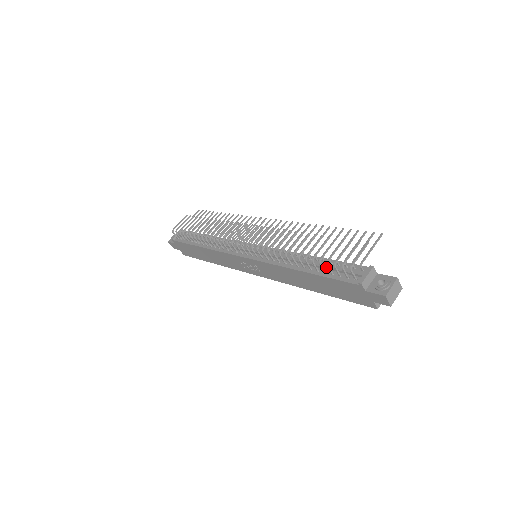
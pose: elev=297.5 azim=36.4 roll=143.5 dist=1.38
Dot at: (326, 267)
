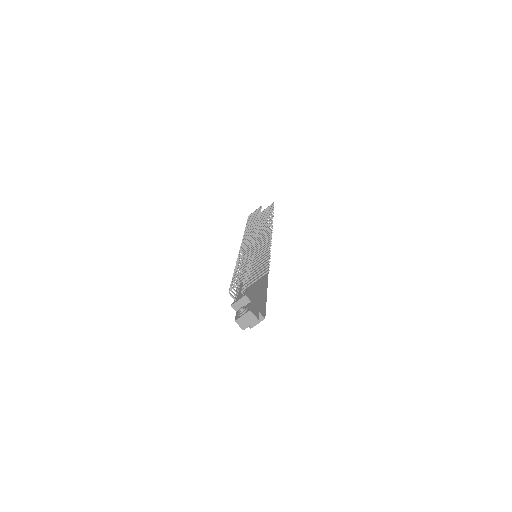
Dot at: (240, 284)
